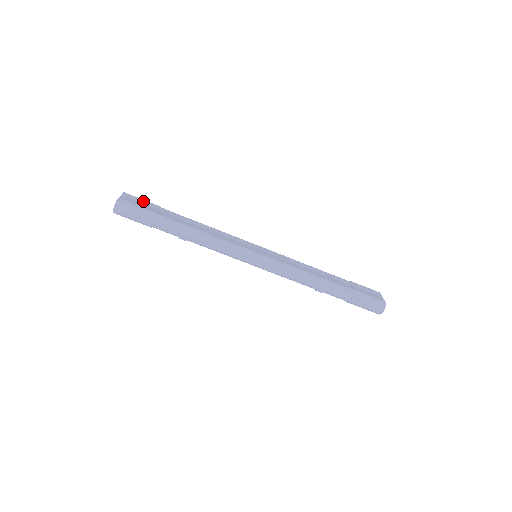
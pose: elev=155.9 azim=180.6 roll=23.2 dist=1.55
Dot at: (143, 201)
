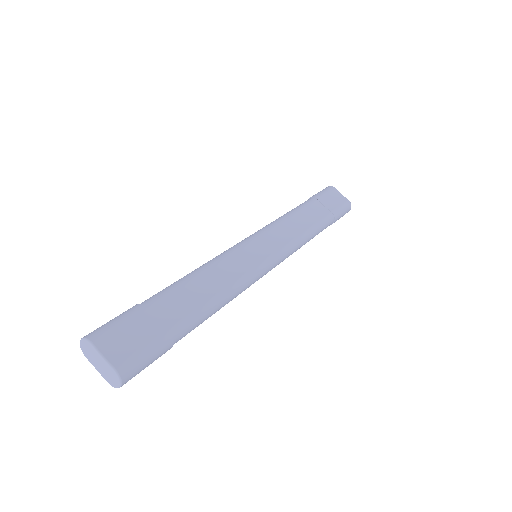
Dot at: (126, 327)
